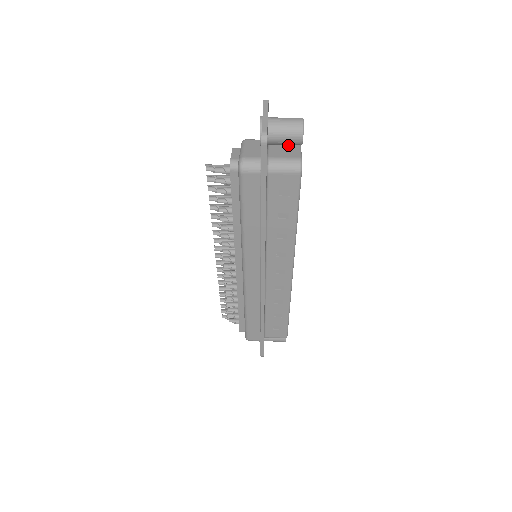
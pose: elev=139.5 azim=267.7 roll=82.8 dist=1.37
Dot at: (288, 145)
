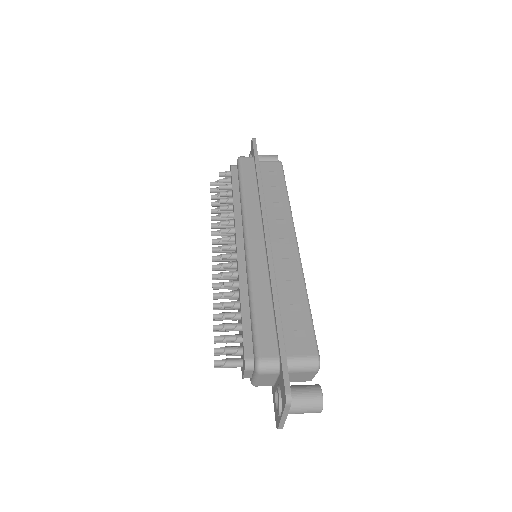
Dot at: occluded
